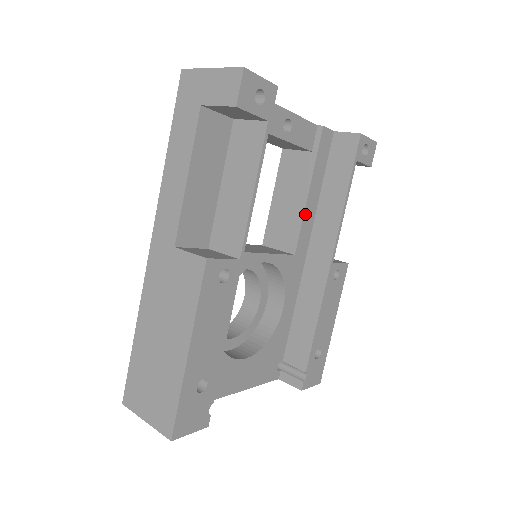
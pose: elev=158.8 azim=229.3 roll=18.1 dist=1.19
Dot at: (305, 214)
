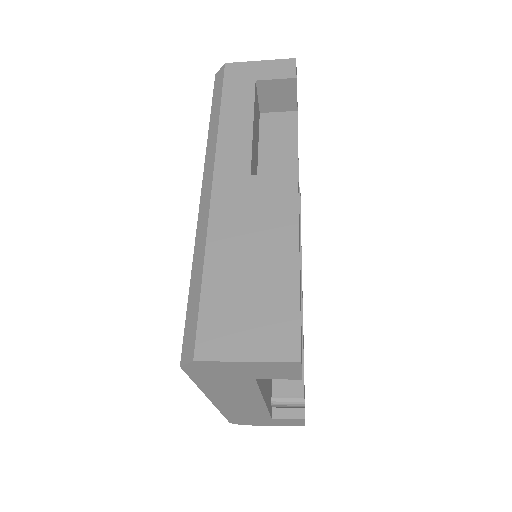
Dot at: occluded
